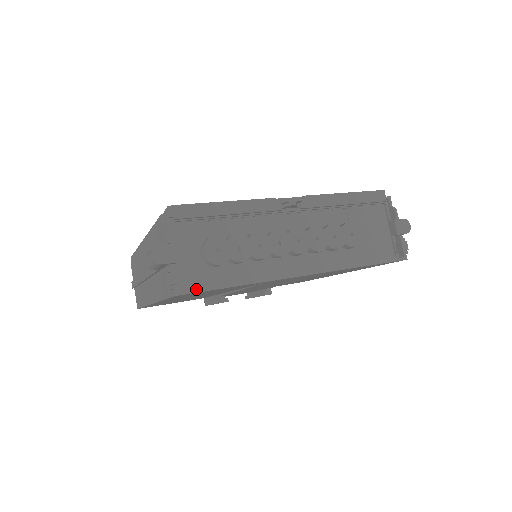
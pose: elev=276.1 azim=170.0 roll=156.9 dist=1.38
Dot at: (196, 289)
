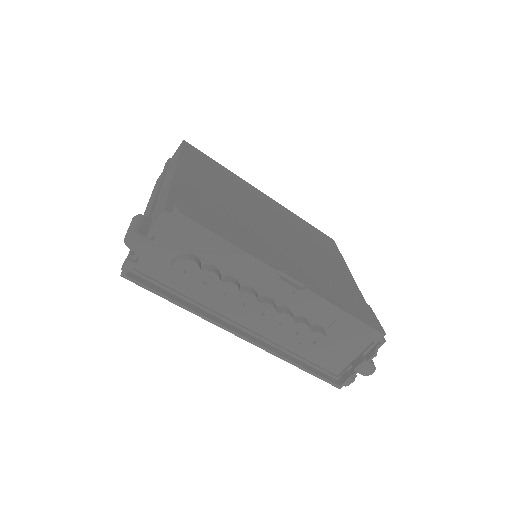
Dot at: (142, 283)
